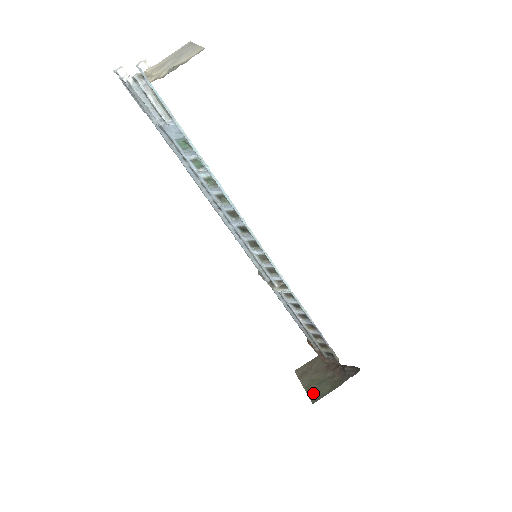
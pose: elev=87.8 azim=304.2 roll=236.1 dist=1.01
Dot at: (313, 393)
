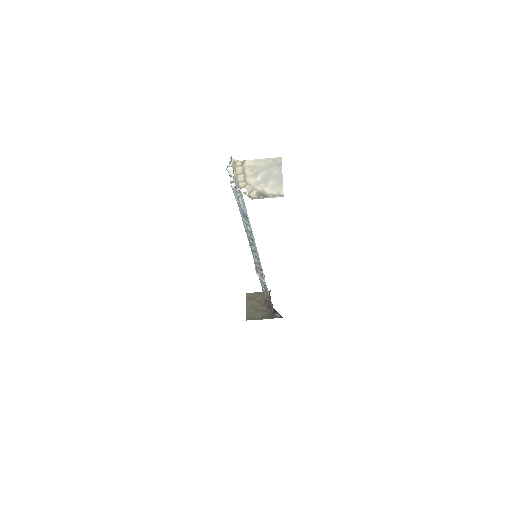
Dot at: (250, 314)
